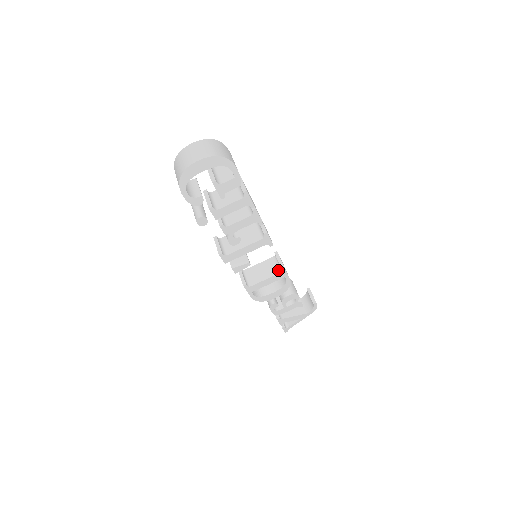
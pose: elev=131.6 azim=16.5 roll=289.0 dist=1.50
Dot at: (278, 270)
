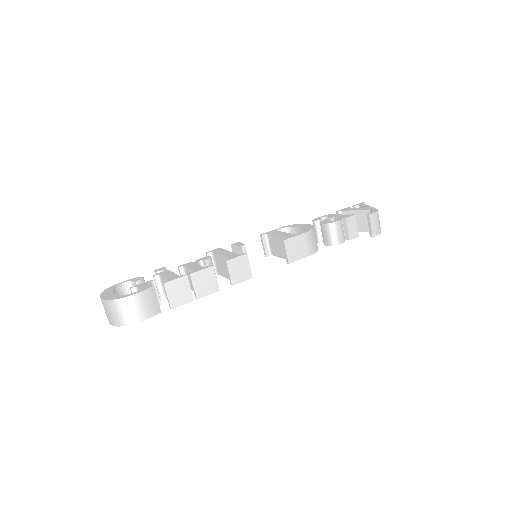
Dot at: occluded
